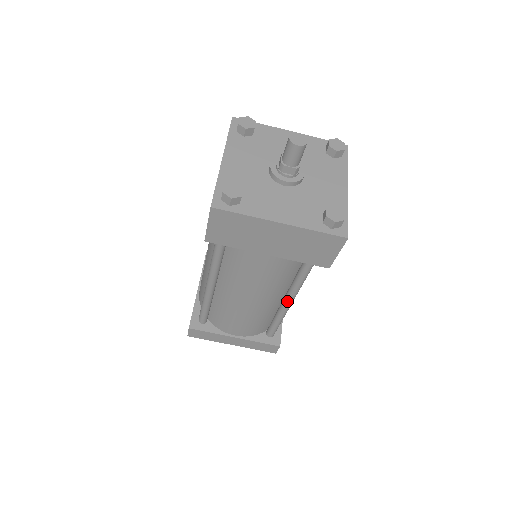
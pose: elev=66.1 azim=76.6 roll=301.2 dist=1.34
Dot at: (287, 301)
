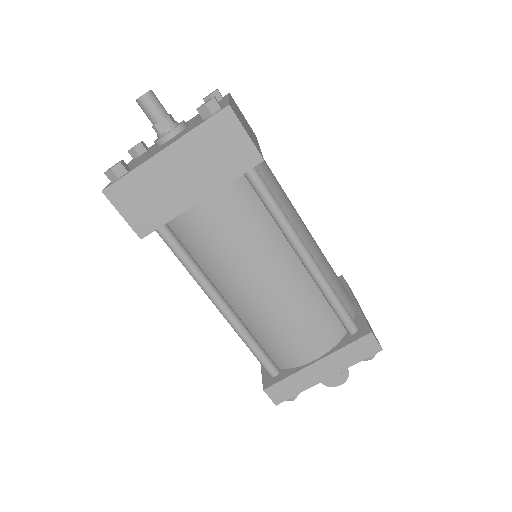
Dot at: (301, 257)
